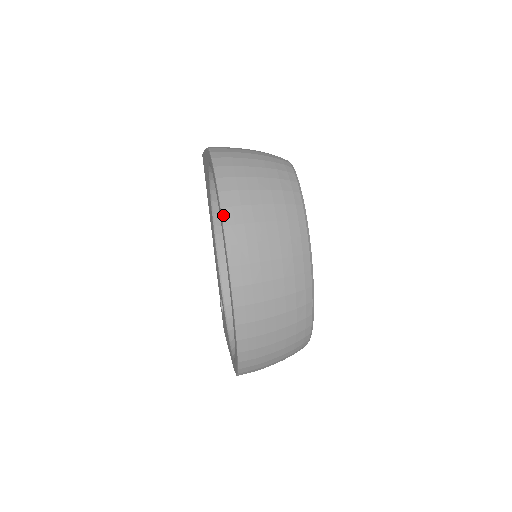
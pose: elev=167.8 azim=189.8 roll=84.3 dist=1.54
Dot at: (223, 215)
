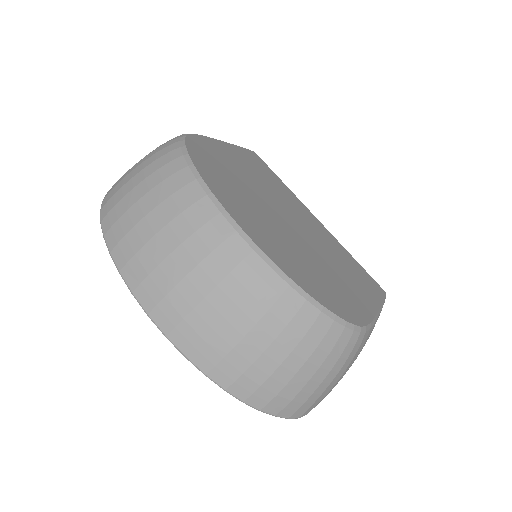
Dot at: (106, 242)
